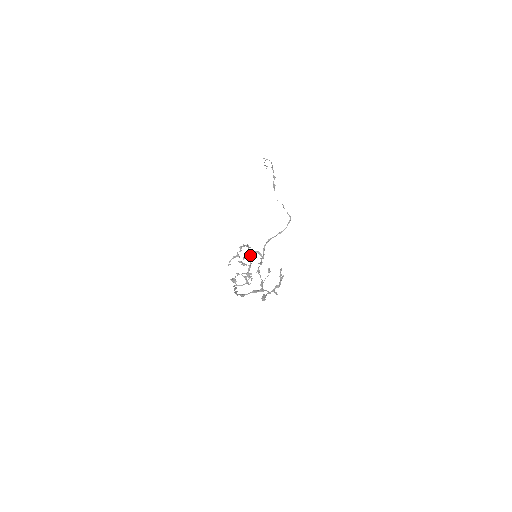
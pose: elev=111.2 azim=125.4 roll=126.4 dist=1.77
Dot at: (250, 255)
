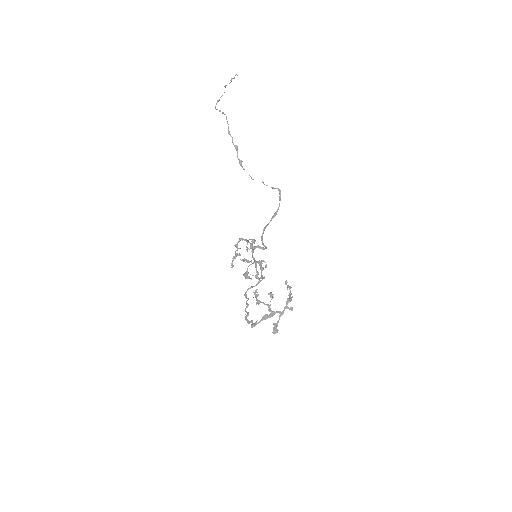
Dot at: (252, 242)
